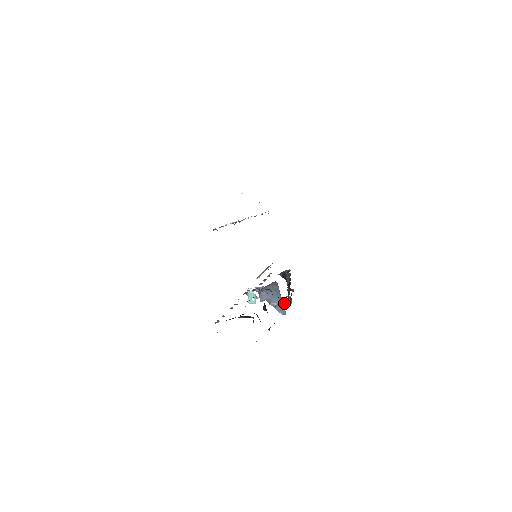
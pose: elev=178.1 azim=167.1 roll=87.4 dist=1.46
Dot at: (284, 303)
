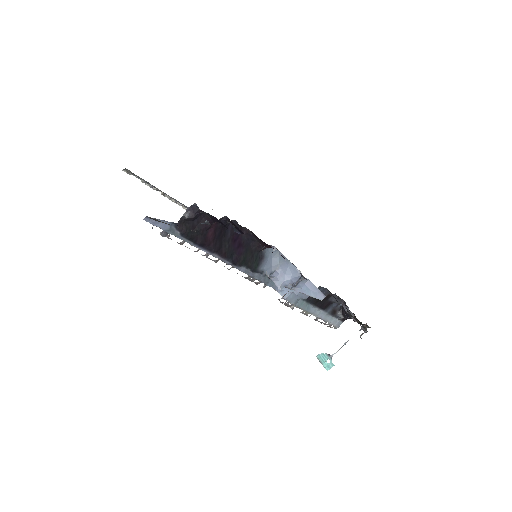
Dot at: occluded
